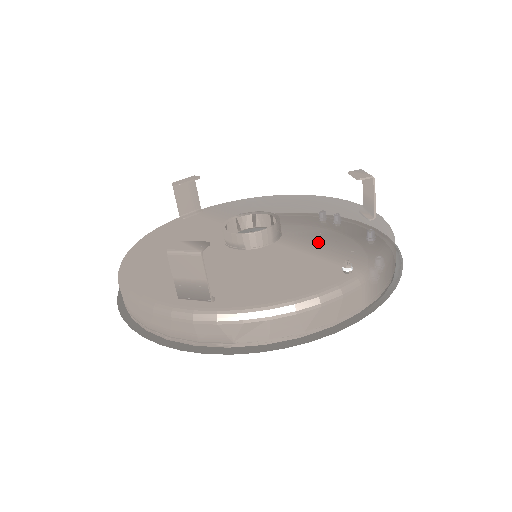
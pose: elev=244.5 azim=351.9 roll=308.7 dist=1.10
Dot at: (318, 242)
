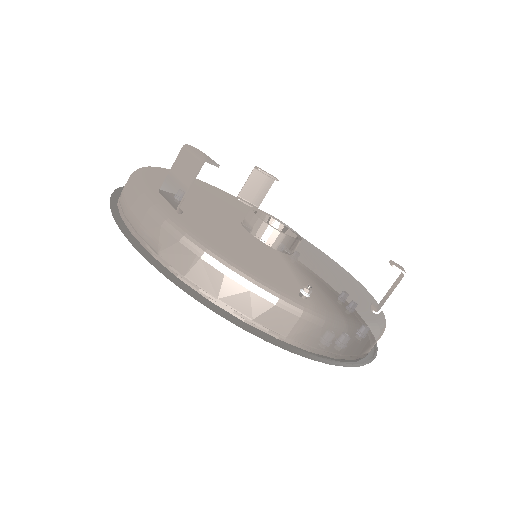
Dot at: (310, 277)
